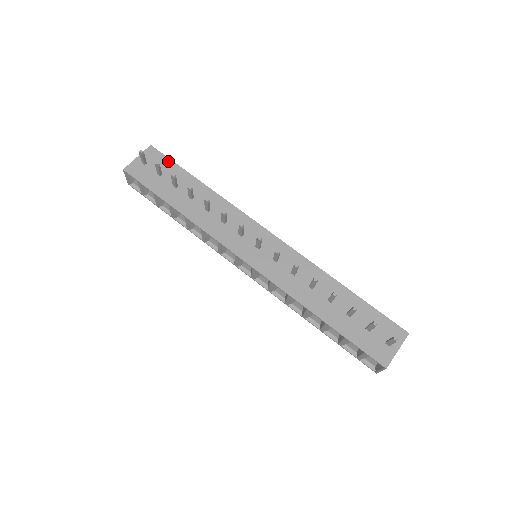
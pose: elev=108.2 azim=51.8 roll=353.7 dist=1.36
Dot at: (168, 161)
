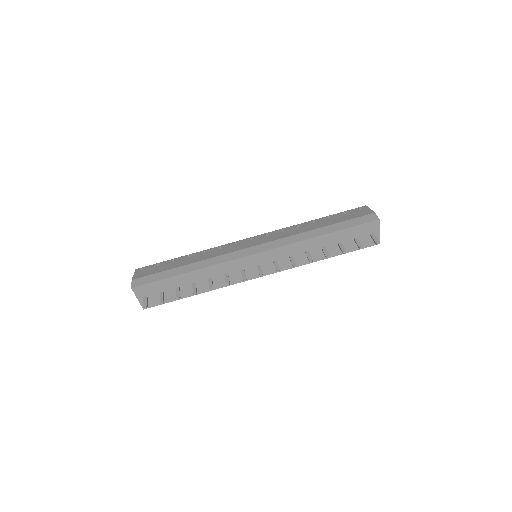
Dot at: (153, 284)
